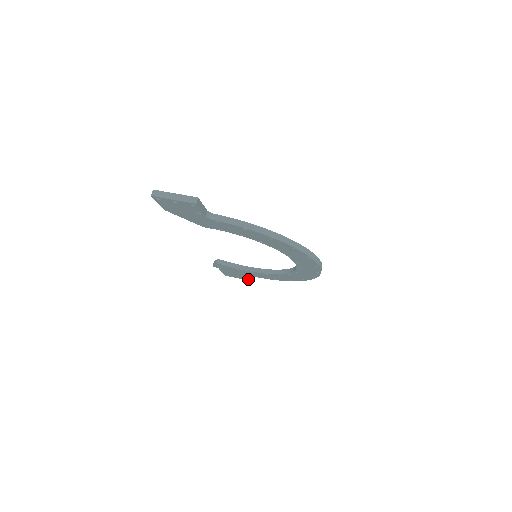
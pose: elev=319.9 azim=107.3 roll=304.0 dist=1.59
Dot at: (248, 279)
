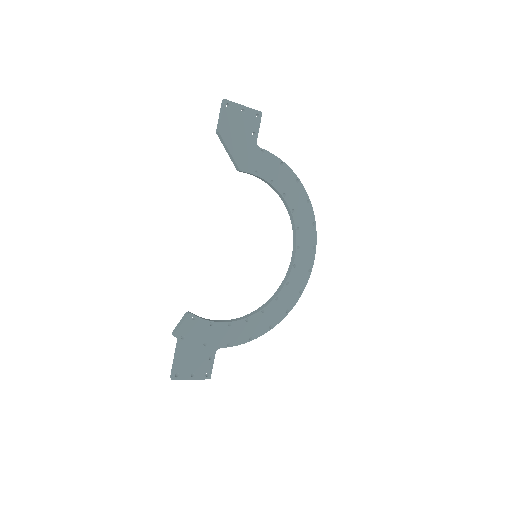
Dot at: (206, 371)
